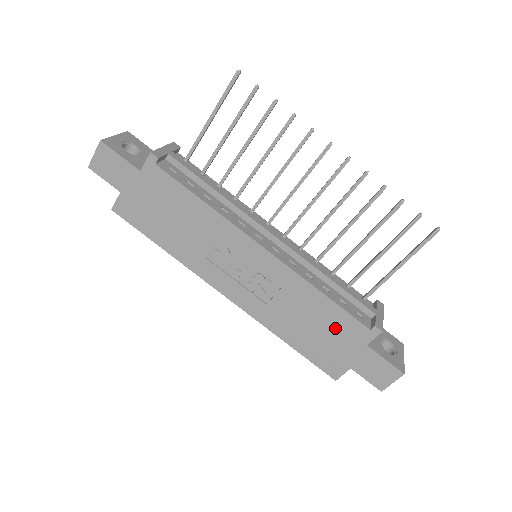
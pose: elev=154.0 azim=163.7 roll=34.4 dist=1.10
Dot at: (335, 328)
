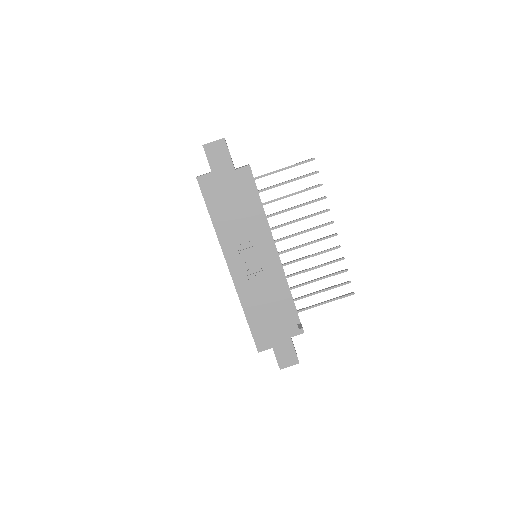
Dot at: (281, 319)
